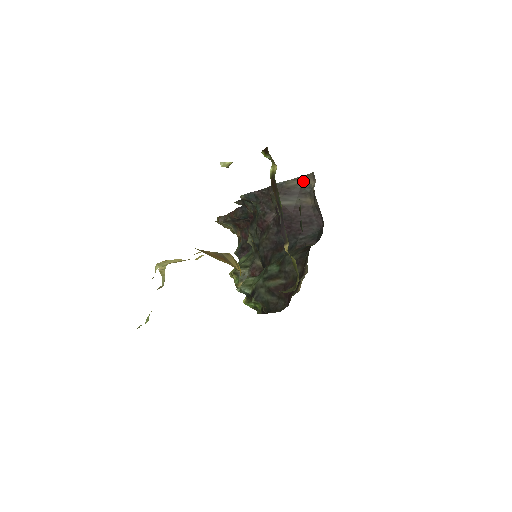
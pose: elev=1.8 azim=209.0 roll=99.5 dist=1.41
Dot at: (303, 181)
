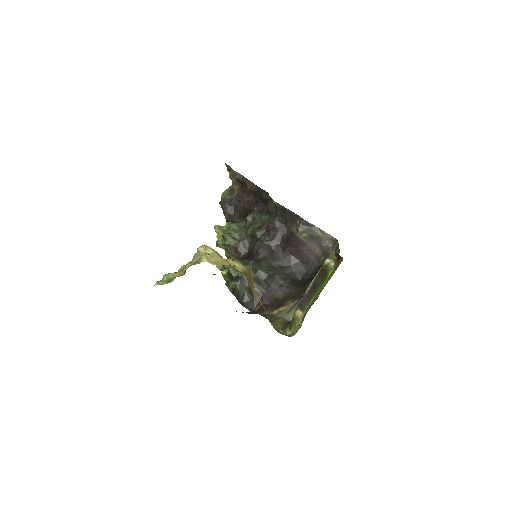
Dot at: (325, 236)
